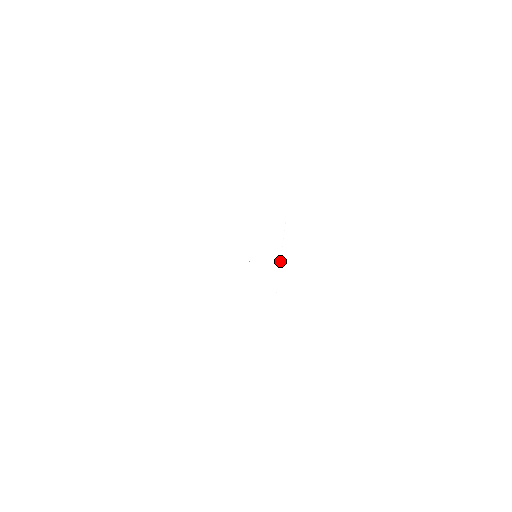
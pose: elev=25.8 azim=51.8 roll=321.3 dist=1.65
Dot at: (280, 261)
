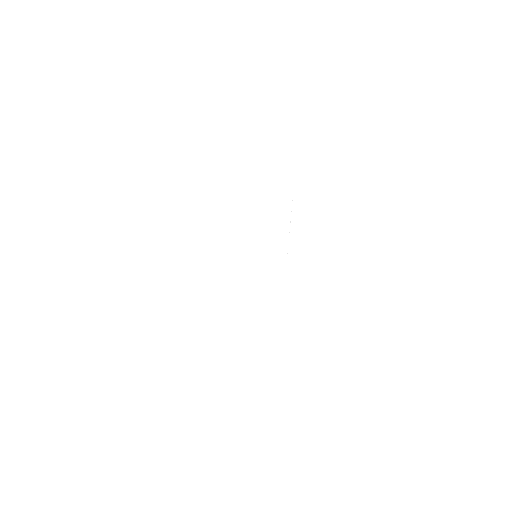
Dot at: occluded
